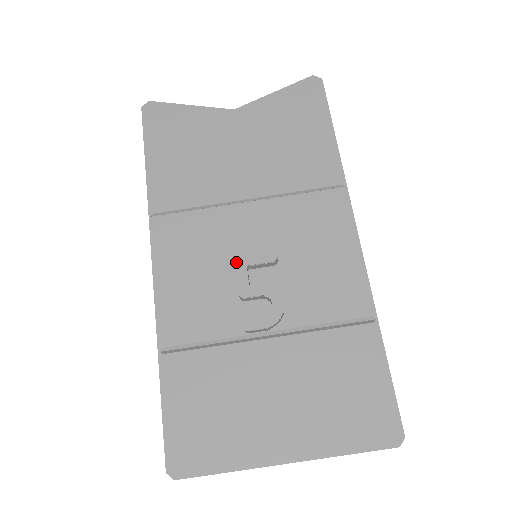
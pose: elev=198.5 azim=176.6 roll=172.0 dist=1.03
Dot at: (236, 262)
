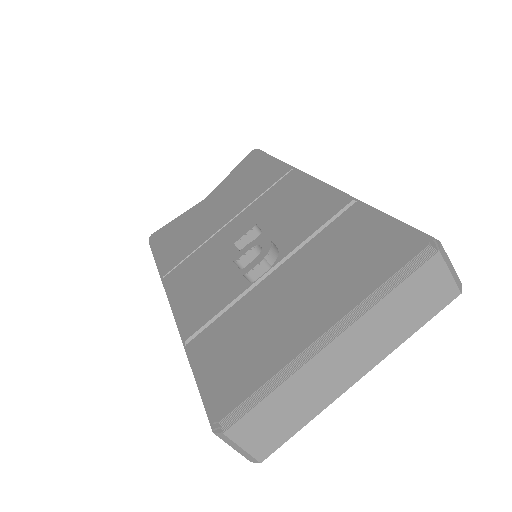
Dot at: (225, 248)
